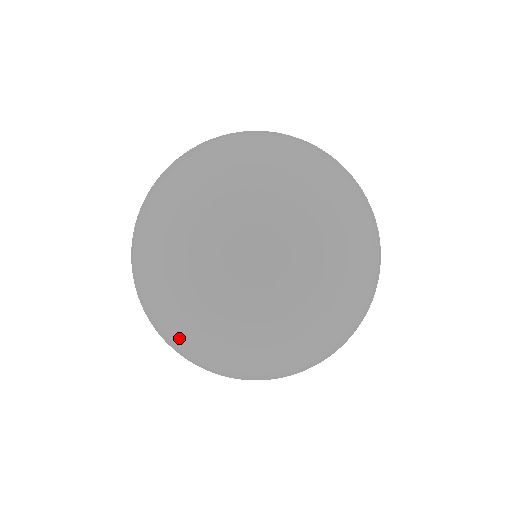
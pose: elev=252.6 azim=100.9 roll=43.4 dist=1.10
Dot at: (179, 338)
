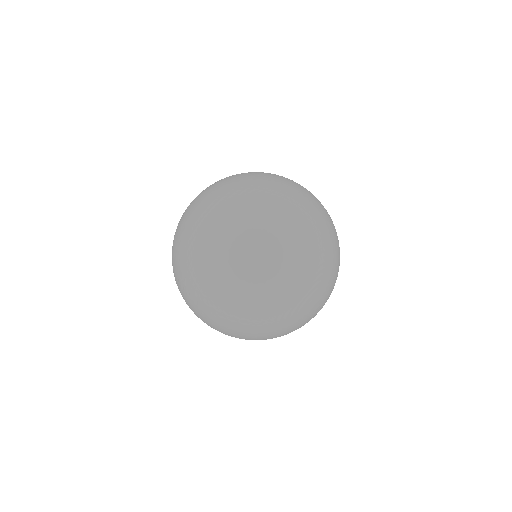
Dot at: (255, 173)
